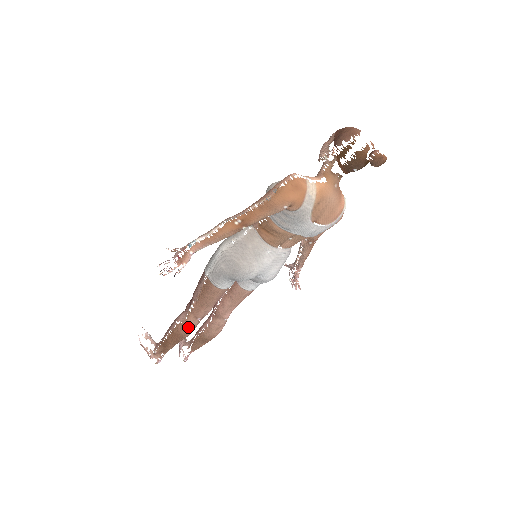
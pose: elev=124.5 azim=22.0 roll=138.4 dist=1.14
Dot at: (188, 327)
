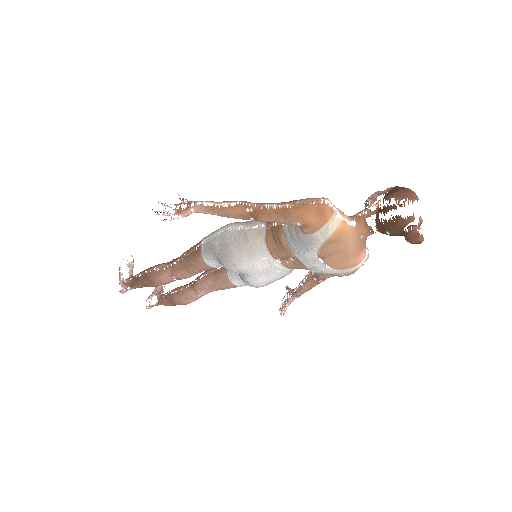
Dot at: (161, 278)
